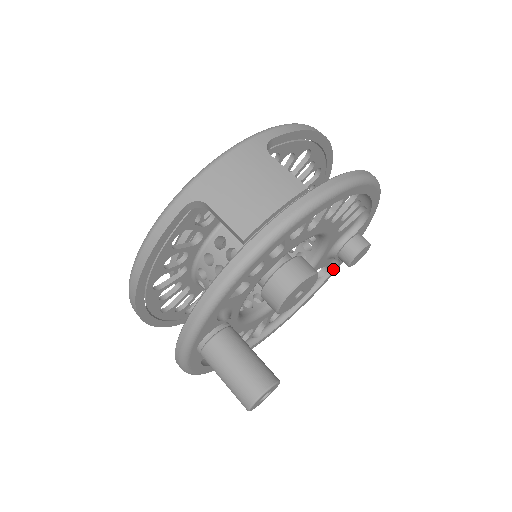
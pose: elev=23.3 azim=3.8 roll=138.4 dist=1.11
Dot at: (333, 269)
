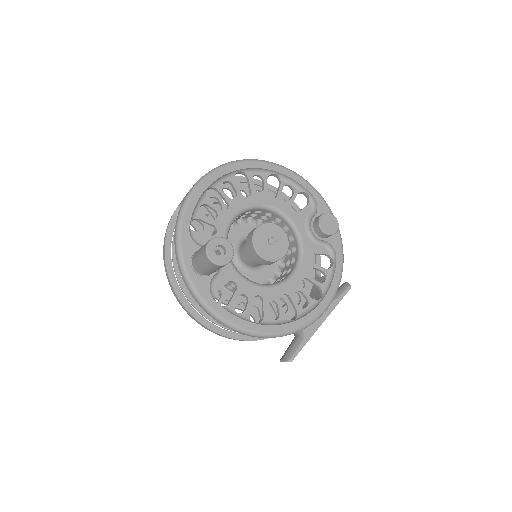
Dot at: (335, 256)
